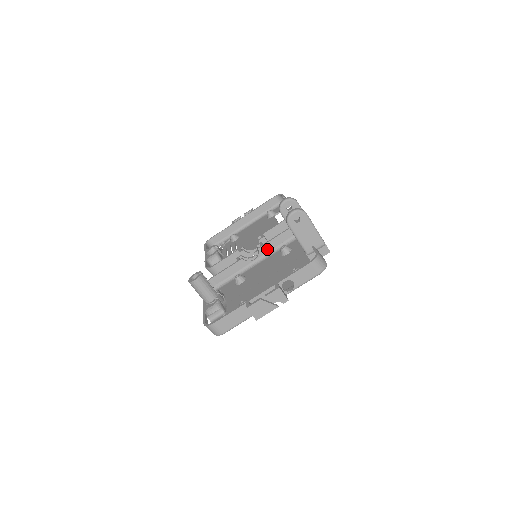
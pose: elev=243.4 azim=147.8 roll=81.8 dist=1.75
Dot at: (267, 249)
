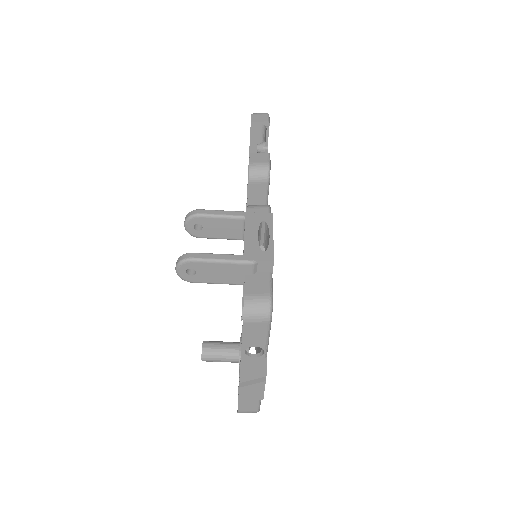
Dot at: occluded
